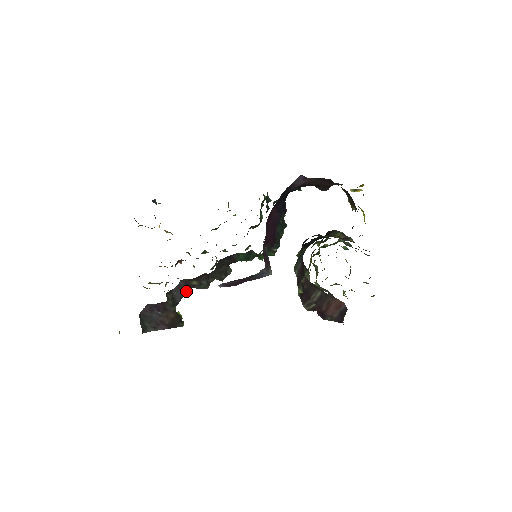
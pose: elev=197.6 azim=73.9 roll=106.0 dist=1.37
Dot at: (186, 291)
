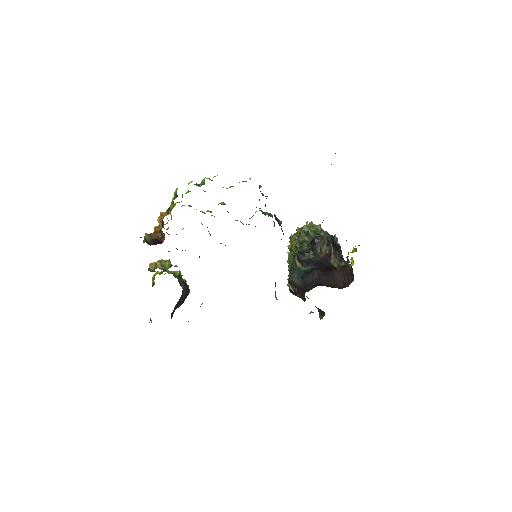
Dot at: occluded
